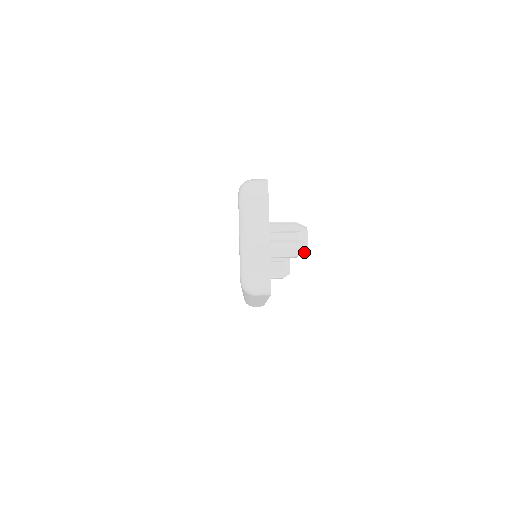
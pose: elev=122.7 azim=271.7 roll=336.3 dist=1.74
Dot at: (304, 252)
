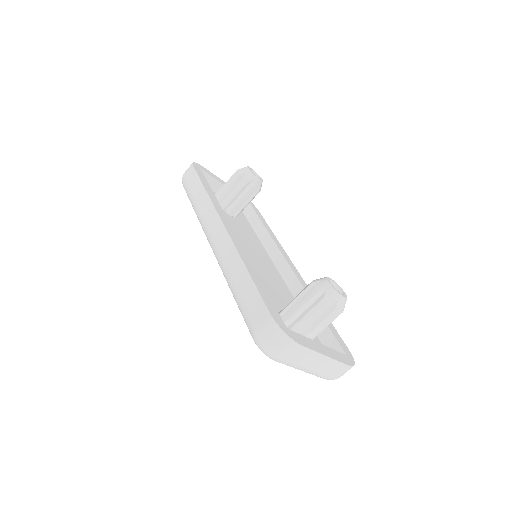
Dot at: occluded
